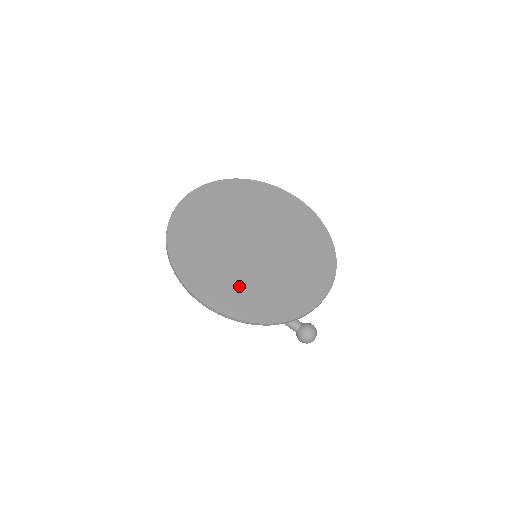
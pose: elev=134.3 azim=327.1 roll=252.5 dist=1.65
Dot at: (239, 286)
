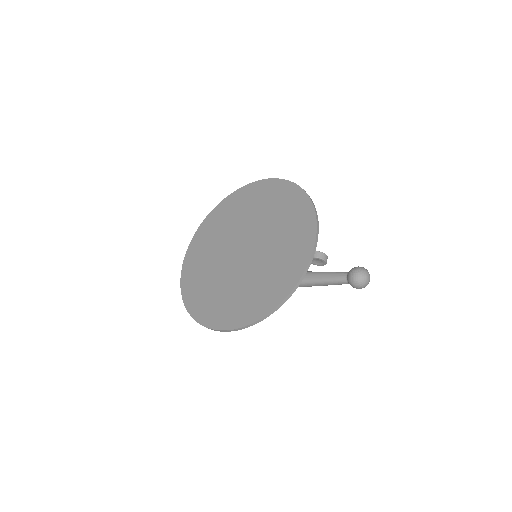
Dot at: (242, 295)
